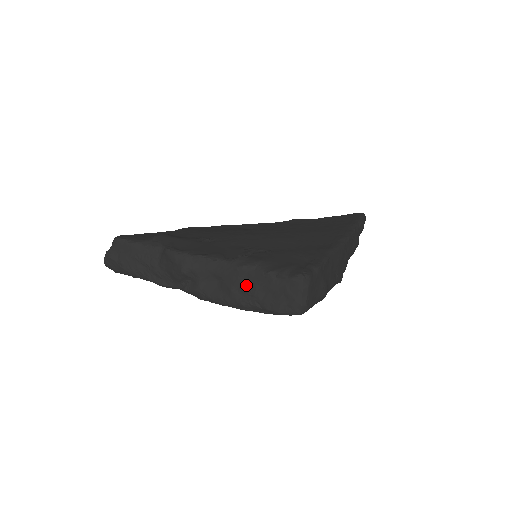
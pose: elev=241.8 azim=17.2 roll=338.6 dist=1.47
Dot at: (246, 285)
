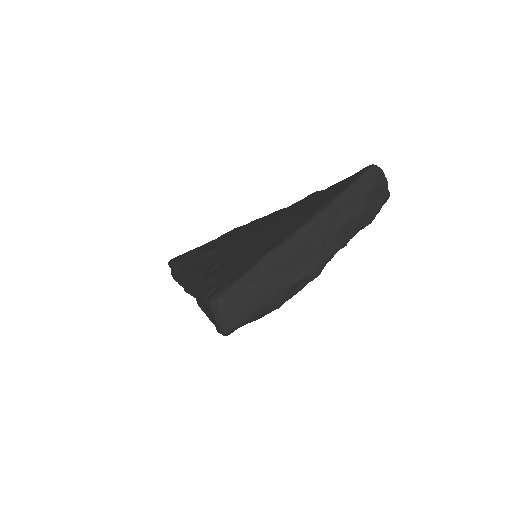
Dot at: (204, 304)
